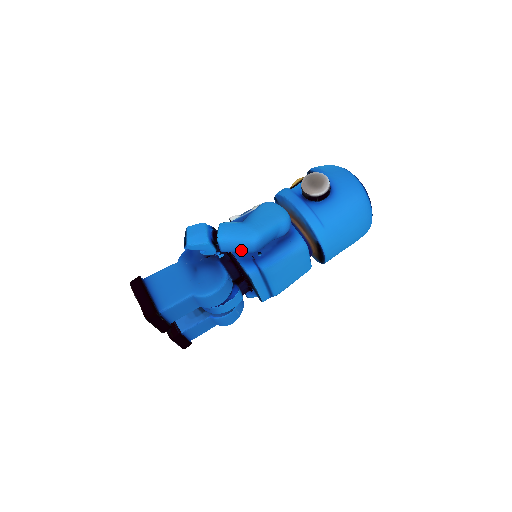
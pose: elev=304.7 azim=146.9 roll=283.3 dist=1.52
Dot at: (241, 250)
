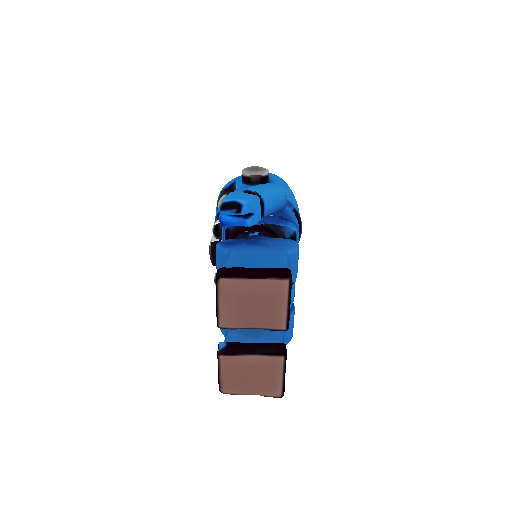
Dot at: (279, 204)
